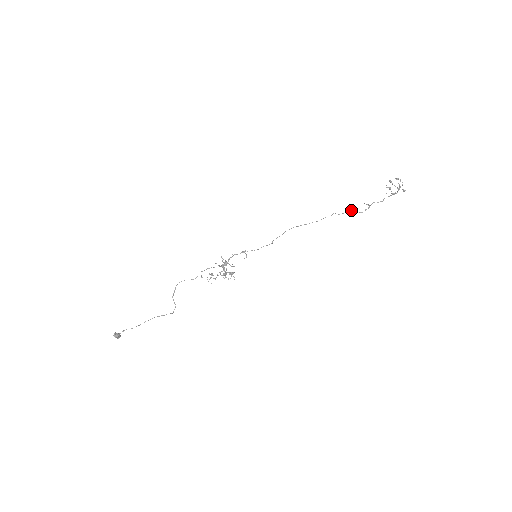
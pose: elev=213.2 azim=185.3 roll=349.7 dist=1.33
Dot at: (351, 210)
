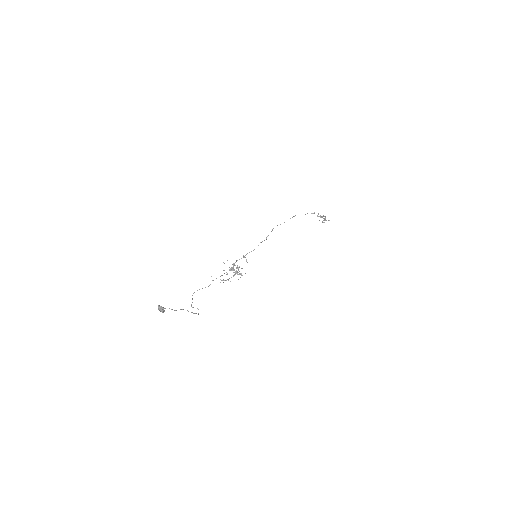
Dot at: occluded
